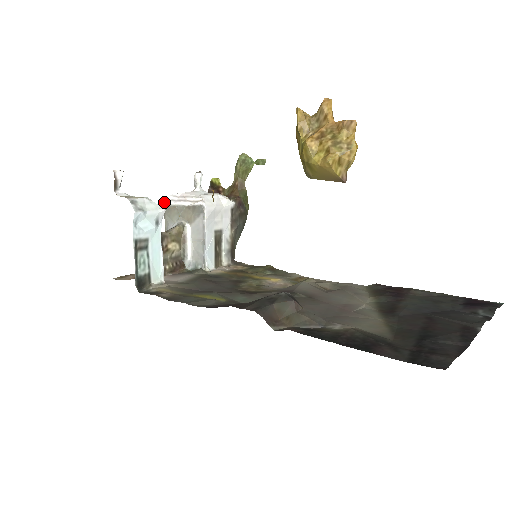
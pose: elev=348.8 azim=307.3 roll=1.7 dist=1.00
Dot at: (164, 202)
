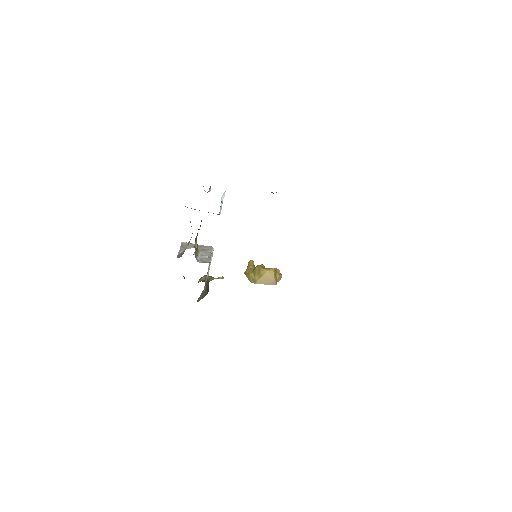
Dot at: (183, 242)
